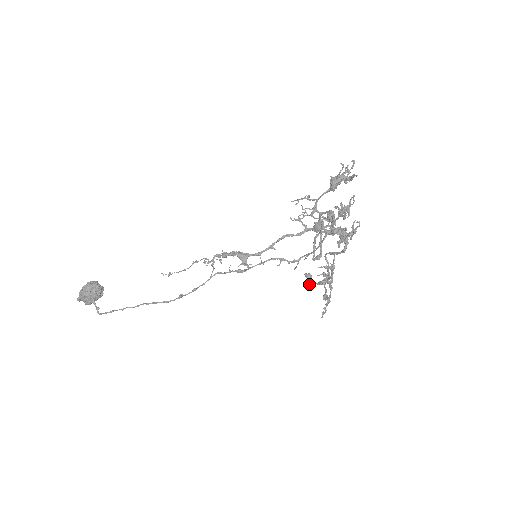
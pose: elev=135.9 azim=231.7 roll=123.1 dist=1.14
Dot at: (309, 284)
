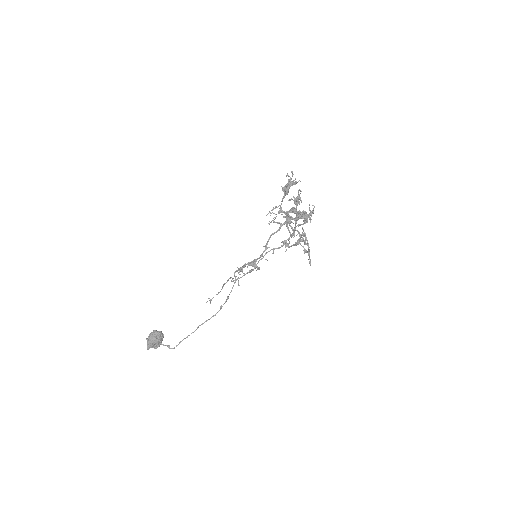
Dot at: (288, 247)
